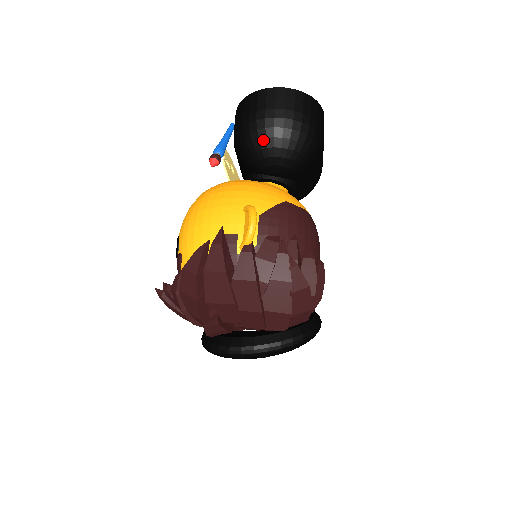
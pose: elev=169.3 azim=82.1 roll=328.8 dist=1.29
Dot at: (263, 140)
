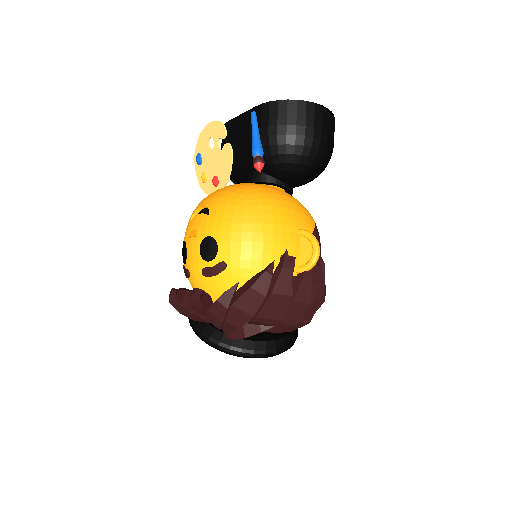
Dot at: (305, 157)
